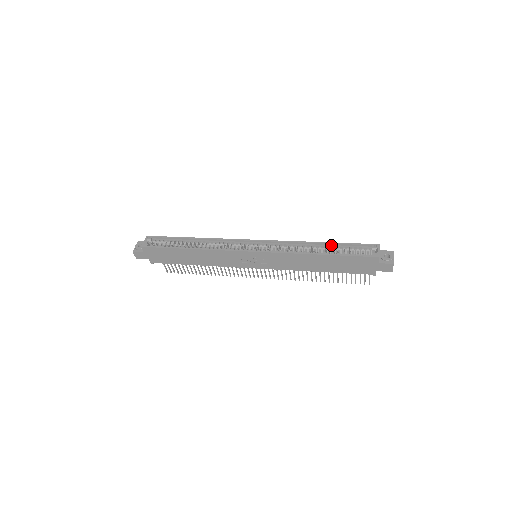
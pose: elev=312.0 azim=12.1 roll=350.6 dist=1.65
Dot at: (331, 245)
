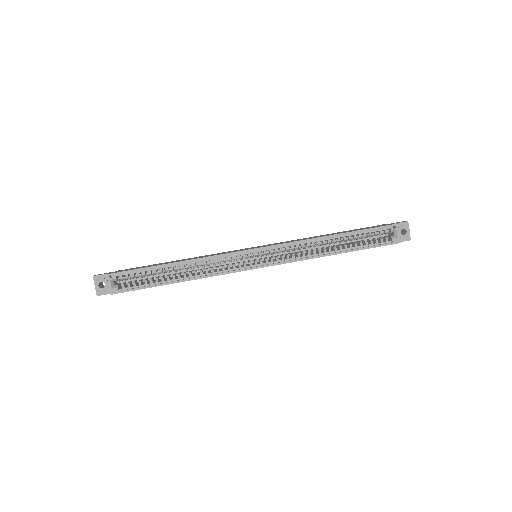
Dot at: (346, 235)
